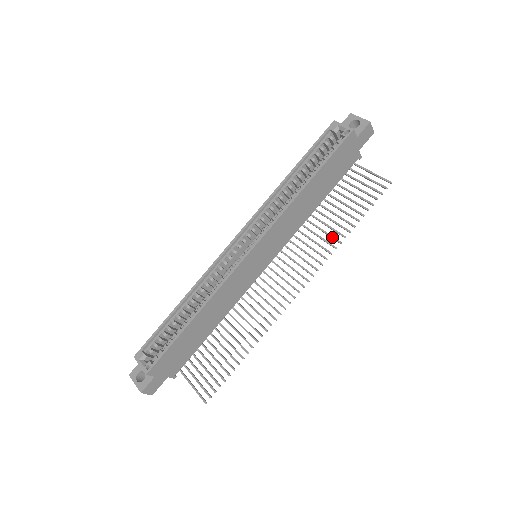
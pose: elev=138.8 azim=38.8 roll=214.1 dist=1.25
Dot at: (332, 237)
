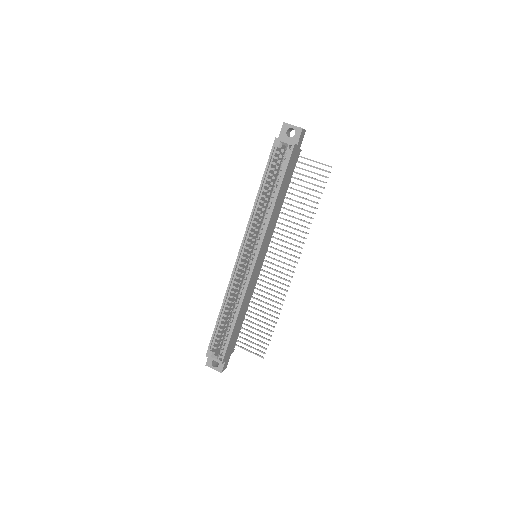
Dot at: (303, 221)
